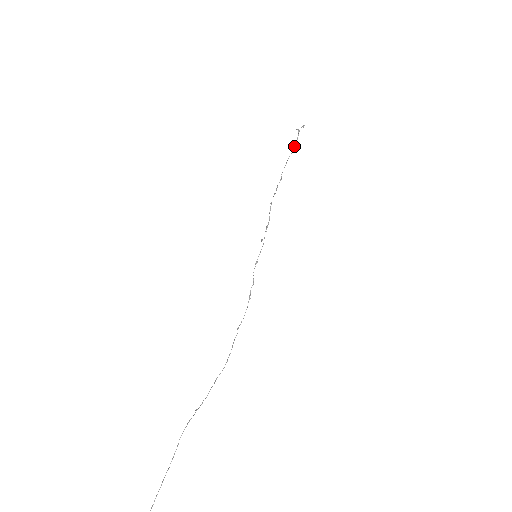
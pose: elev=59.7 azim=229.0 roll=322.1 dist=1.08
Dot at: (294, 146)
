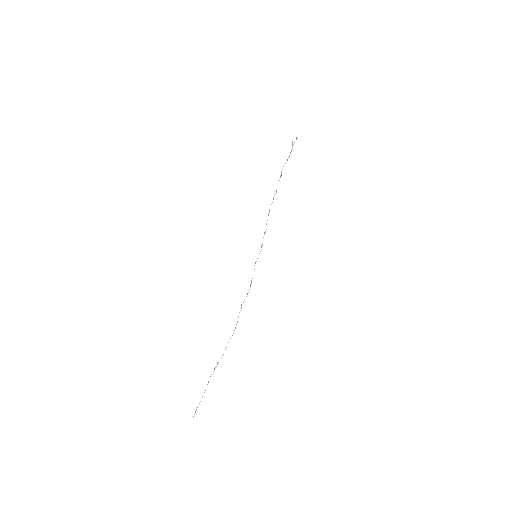
Dot at: occluded
